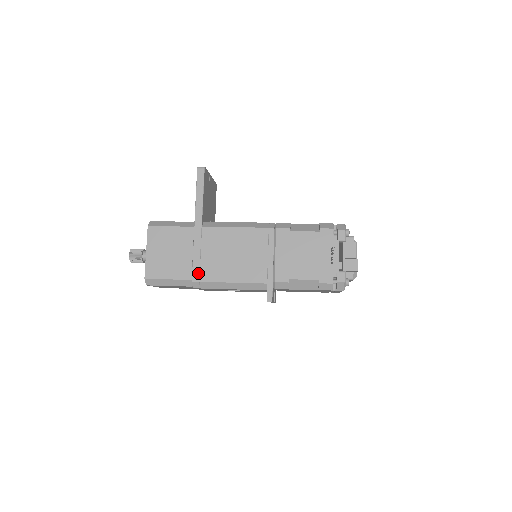
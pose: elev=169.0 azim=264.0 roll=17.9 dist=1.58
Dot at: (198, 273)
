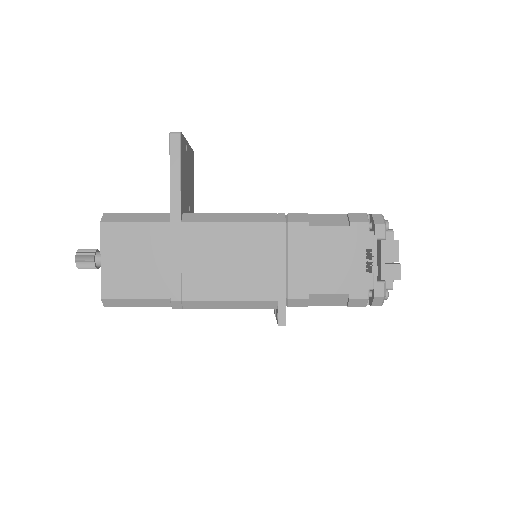
Dot at: (179, 289)
